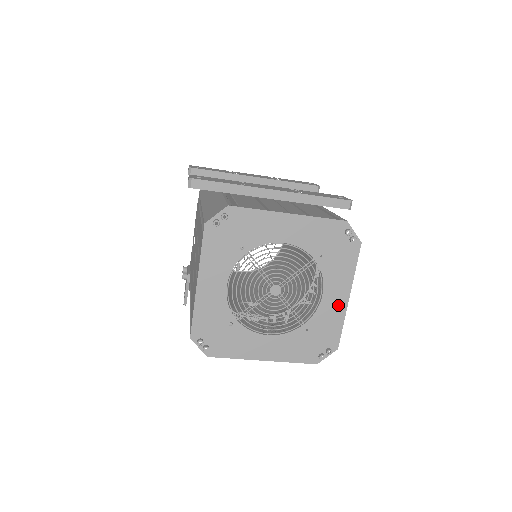
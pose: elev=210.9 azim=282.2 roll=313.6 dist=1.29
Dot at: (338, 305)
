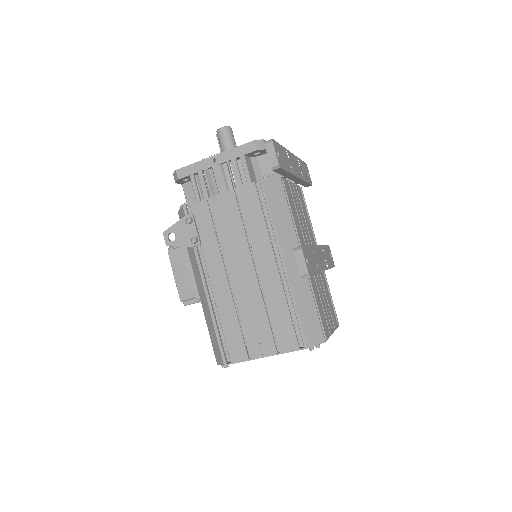
Dot at: occluded
